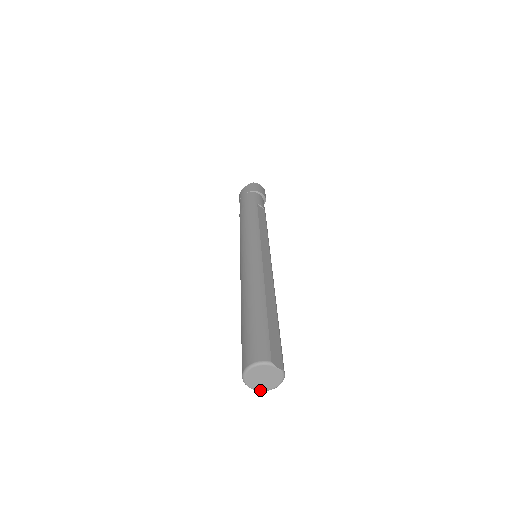
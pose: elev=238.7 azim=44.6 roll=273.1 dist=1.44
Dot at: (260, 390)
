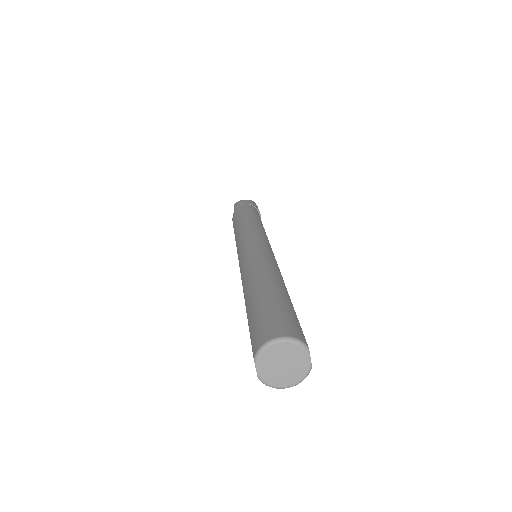
Dot at: (265, 381)
